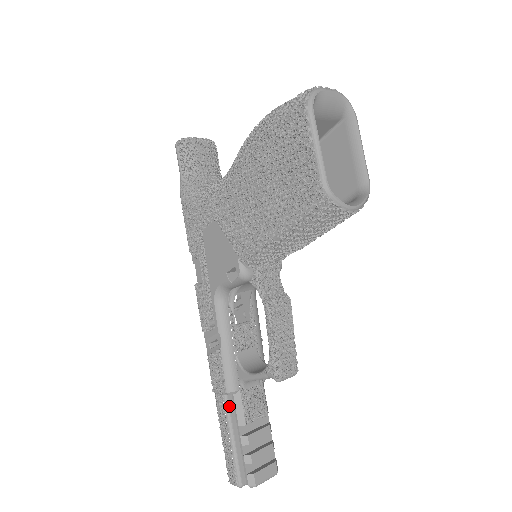
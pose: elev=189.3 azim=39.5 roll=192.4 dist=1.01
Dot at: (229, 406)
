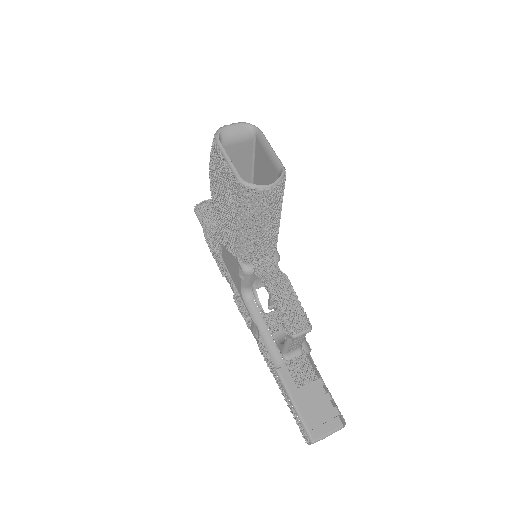
Dot at: (282, 378)
